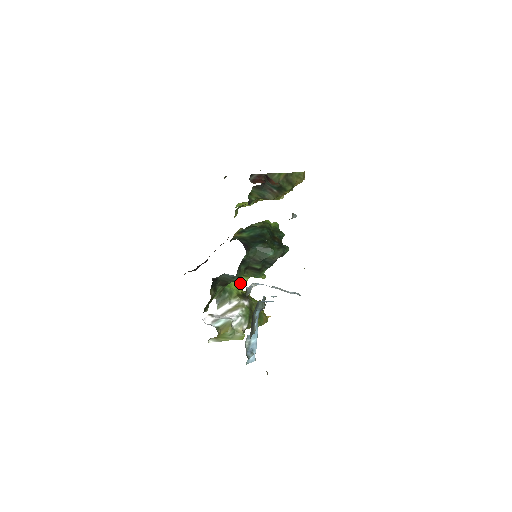
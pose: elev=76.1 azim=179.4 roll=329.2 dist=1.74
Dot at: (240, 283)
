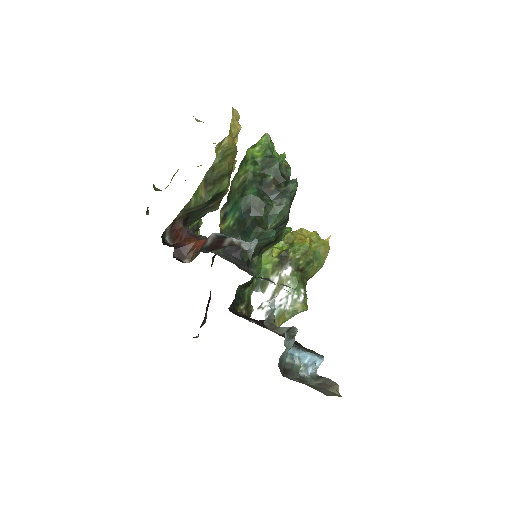
Dot at: (268, 254)
